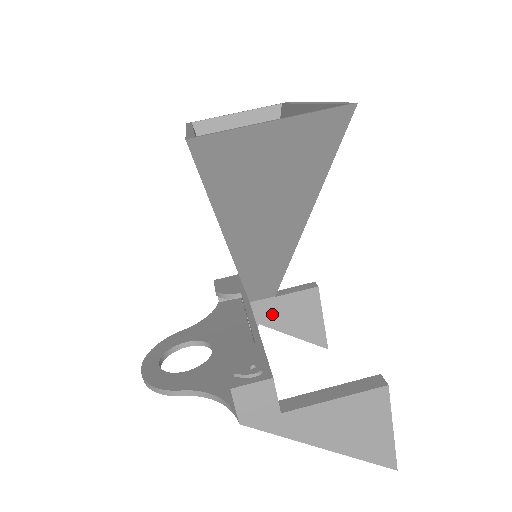
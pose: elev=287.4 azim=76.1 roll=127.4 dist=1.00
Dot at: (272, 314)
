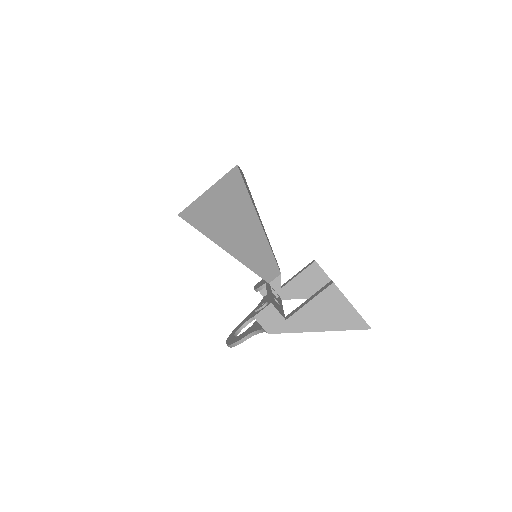
Dot at: (297, 290)
